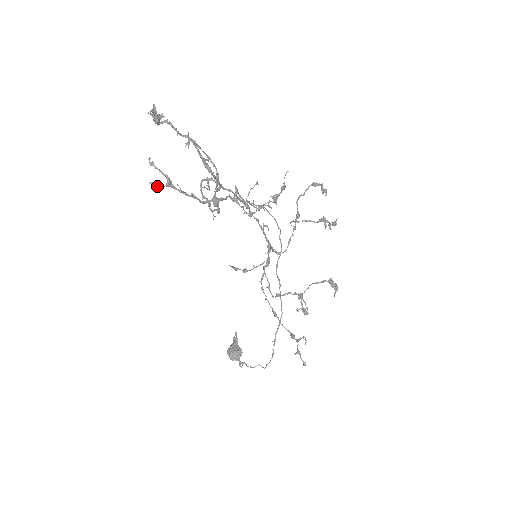
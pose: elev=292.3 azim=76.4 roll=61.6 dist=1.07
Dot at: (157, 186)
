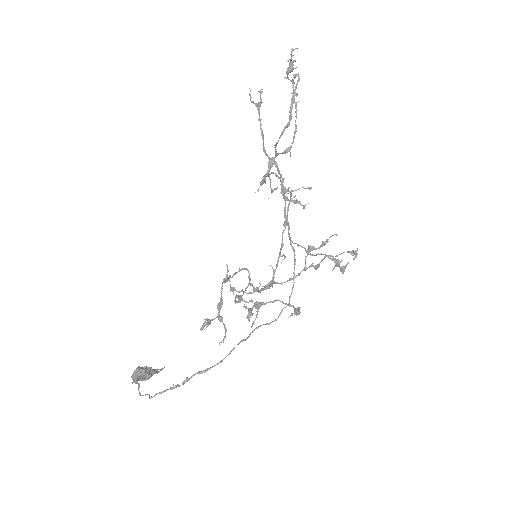
Dot at: occluded
